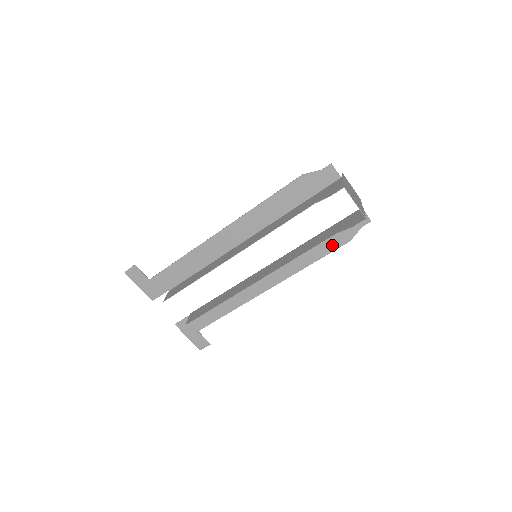
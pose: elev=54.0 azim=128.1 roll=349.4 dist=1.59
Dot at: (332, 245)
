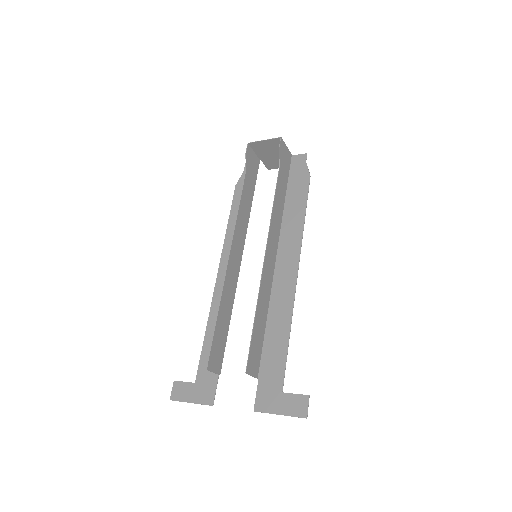
Dot at: (302, 192)
